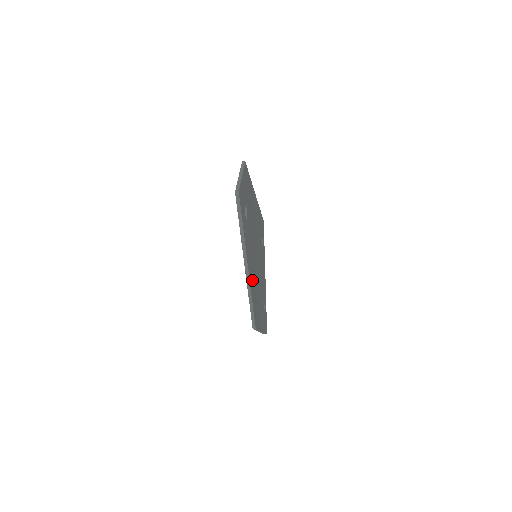
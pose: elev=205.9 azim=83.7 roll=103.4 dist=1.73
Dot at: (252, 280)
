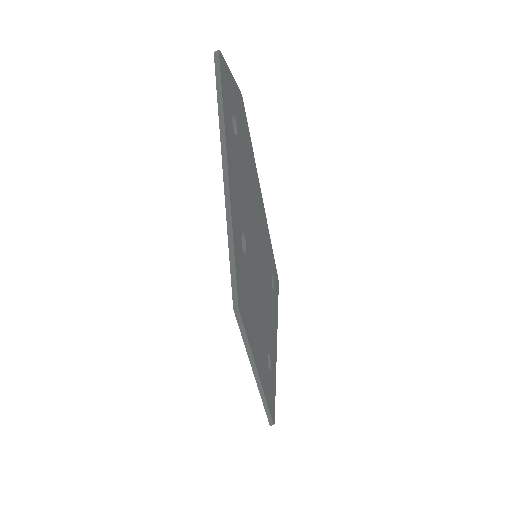
Dot at: (238, 229)
